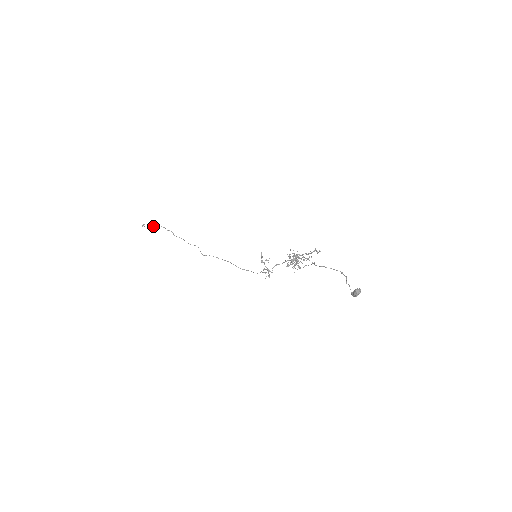
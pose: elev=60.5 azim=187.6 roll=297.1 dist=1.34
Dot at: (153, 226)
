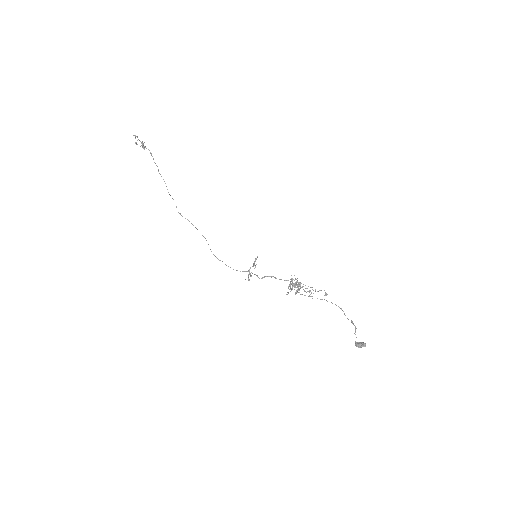
Dot at: (143, 146)
